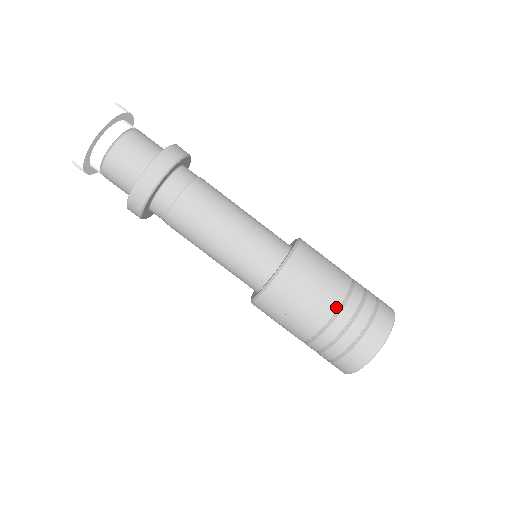
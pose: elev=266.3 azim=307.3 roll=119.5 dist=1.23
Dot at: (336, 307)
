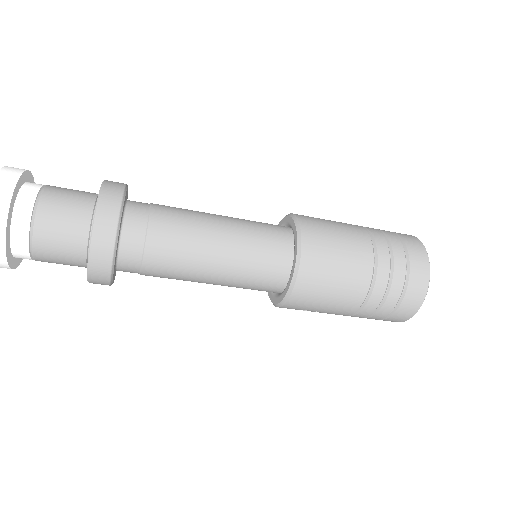
Dot at: (364, 294)
